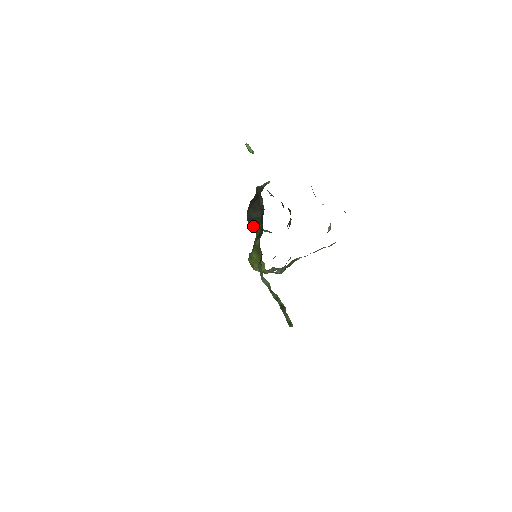
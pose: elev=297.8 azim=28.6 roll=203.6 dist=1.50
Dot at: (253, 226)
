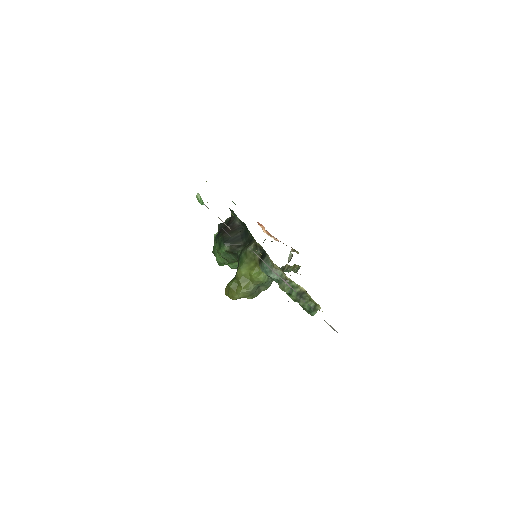
Dot at: (233, 246)
